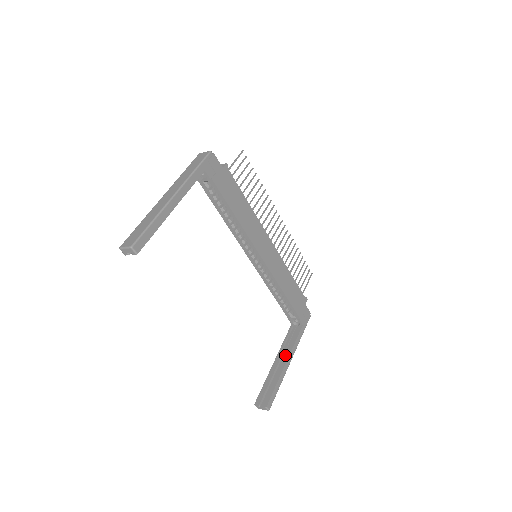
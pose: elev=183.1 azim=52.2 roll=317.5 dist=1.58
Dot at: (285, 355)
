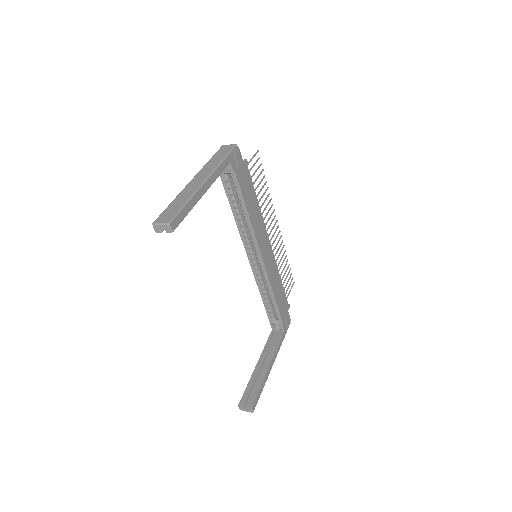
Dot at: (268, 359)
